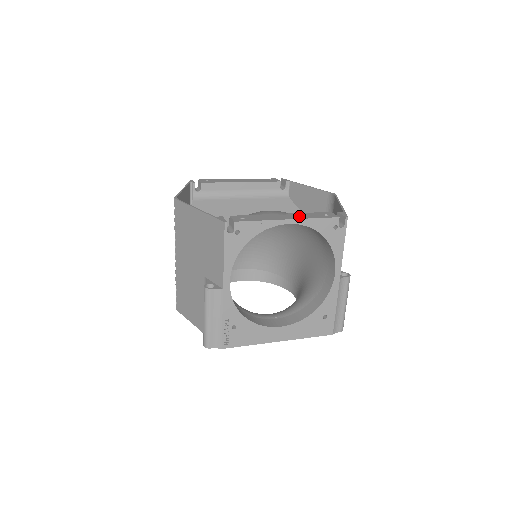
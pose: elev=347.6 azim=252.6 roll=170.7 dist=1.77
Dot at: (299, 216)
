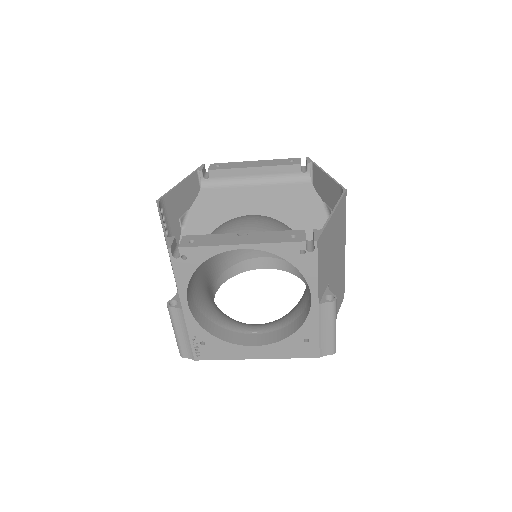
Dot at: (258, 238)
